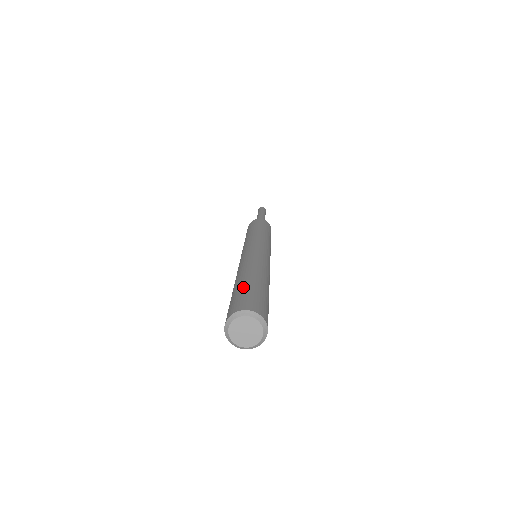
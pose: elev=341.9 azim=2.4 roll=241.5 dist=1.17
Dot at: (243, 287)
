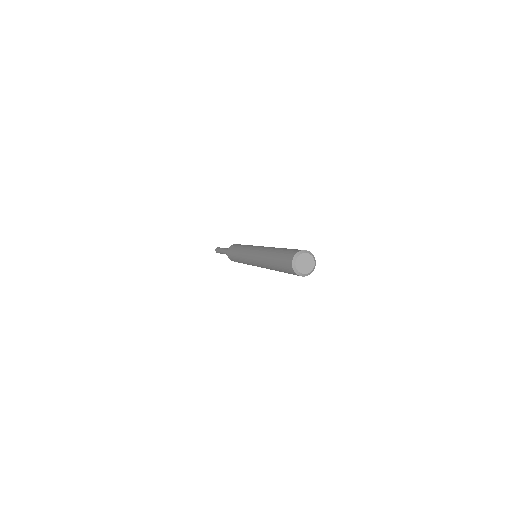
Dot at: (278, 256)
